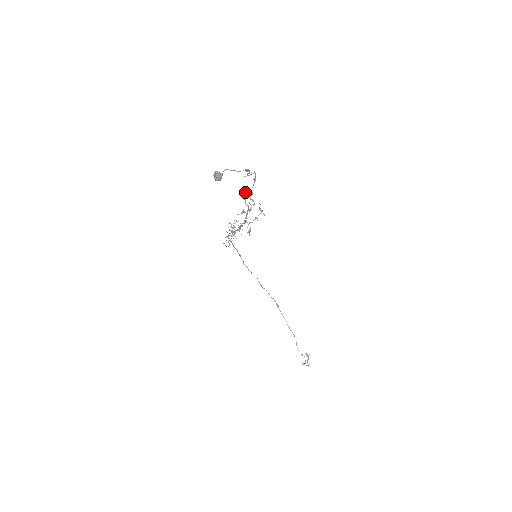
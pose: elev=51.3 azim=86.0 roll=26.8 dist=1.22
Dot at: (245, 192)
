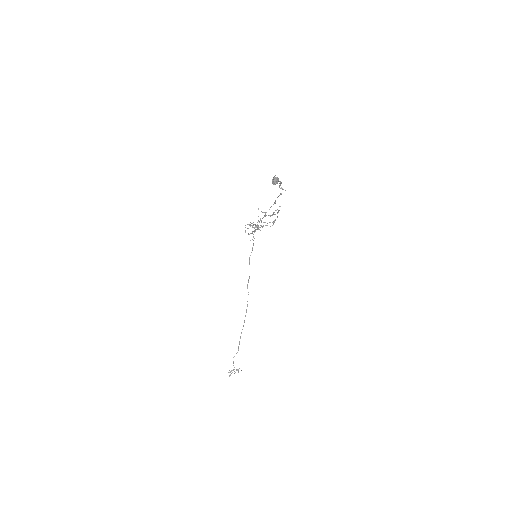
Dot at: occluded
